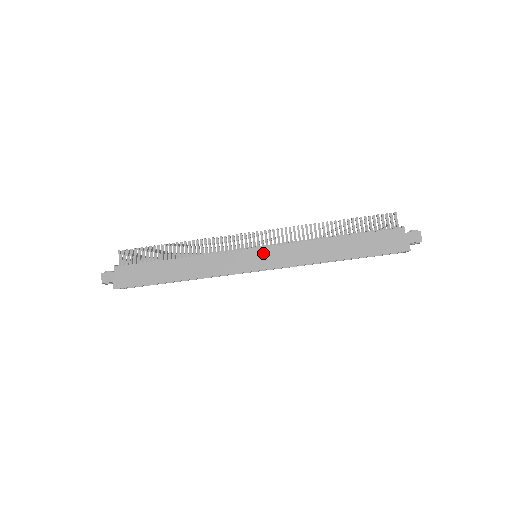
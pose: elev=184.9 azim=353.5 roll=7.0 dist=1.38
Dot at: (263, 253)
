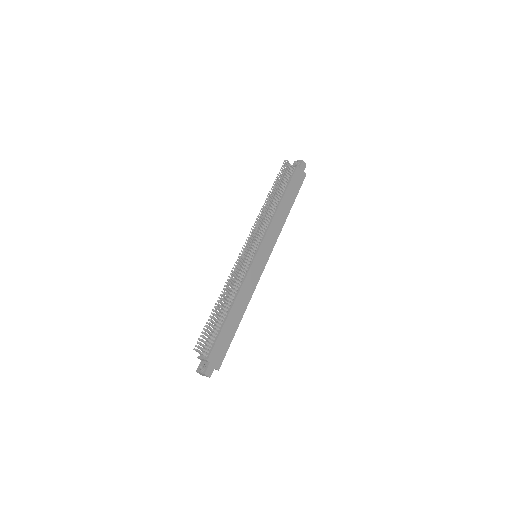
Dot at: (262, 250)
